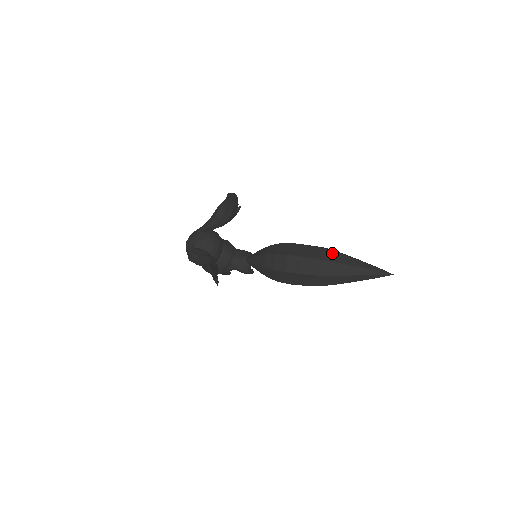
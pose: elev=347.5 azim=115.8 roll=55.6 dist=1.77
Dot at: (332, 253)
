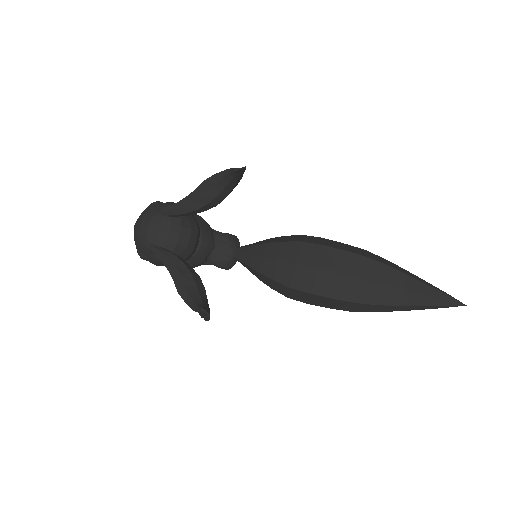
Dot at: (385, 268)
